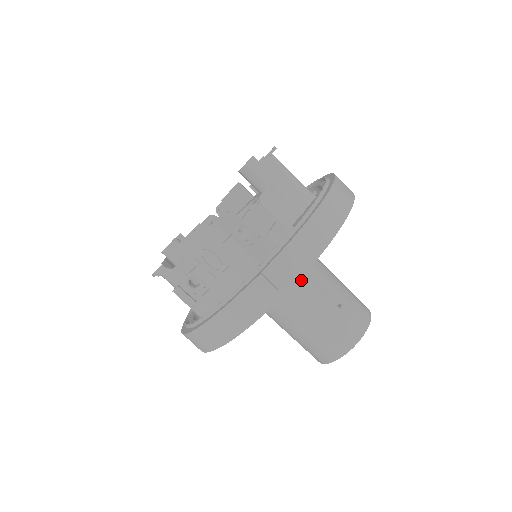
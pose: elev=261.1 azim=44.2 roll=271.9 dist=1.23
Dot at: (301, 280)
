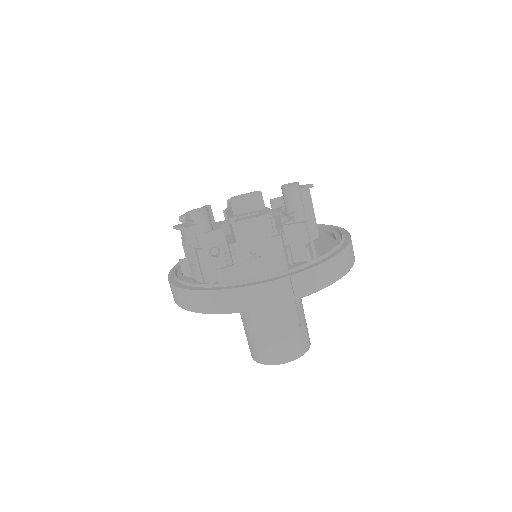
Dot at: occluded
